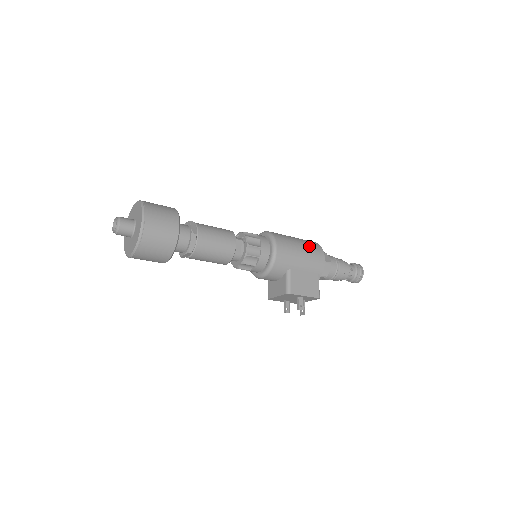
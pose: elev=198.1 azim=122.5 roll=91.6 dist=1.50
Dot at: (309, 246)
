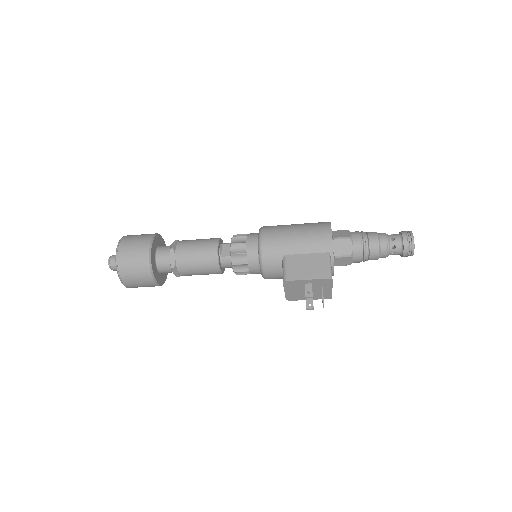
Dot at: (310, 226)
